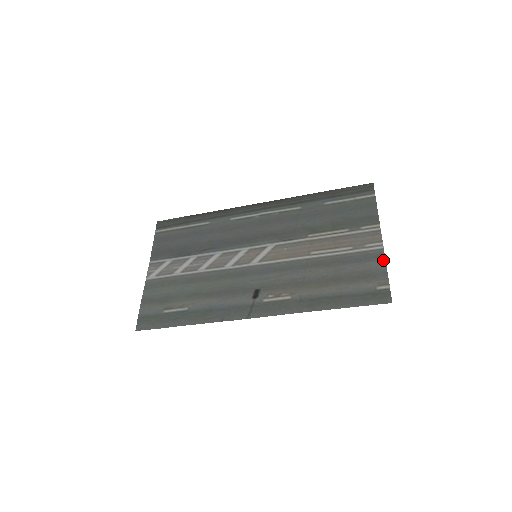
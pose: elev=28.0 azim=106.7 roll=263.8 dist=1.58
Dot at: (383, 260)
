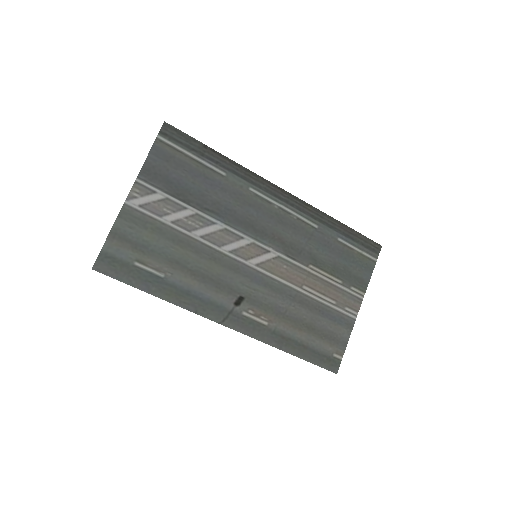
Dot at: (350, 331)
